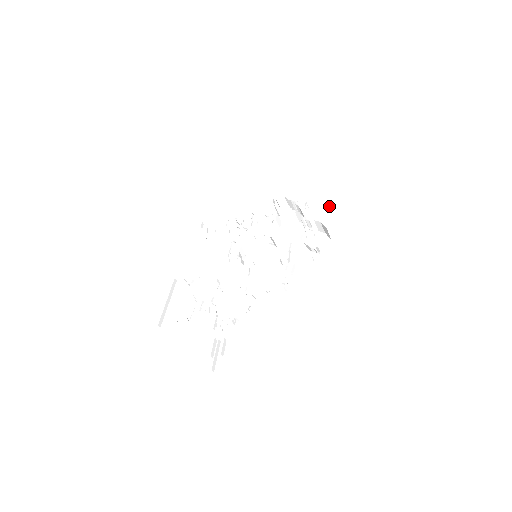
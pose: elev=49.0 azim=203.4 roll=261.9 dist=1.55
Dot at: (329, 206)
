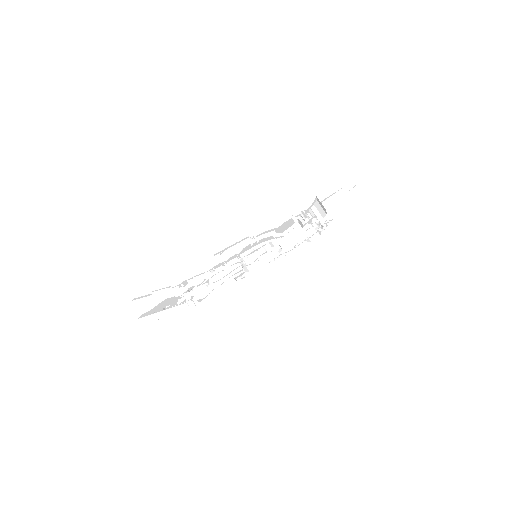
Dot at: (335, 194)
